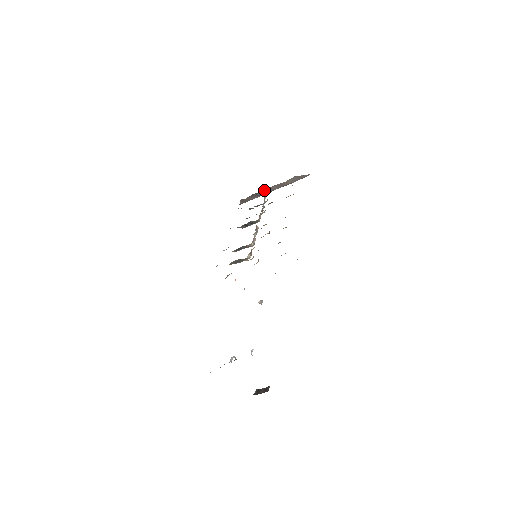
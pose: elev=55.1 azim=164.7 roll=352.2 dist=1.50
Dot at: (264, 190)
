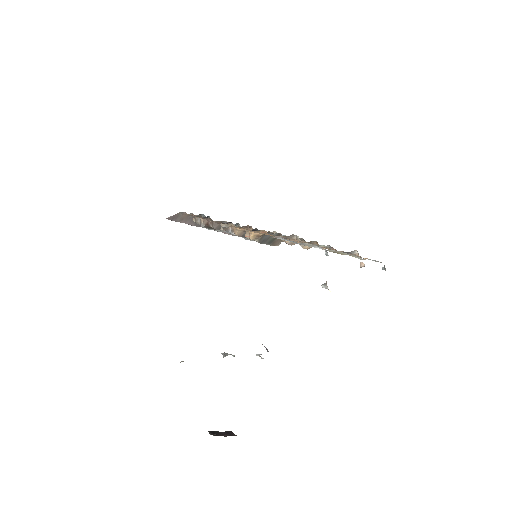
Dot at: occluded
